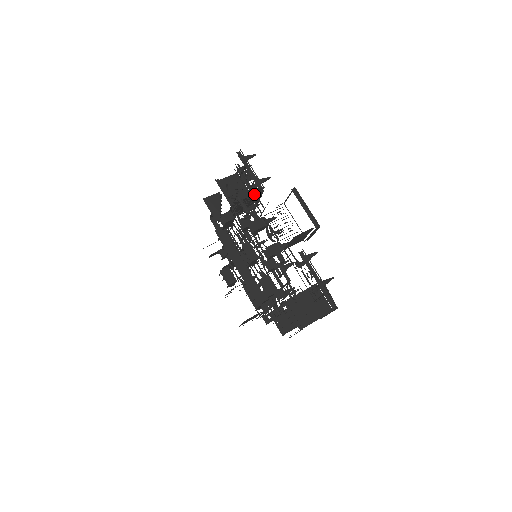
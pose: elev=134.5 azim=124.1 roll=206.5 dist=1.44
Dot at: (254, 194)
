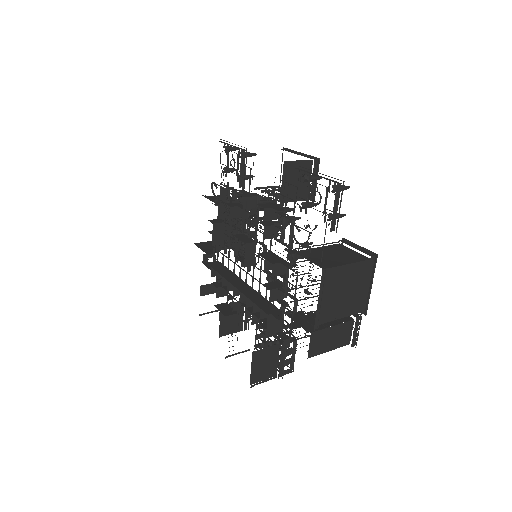
Dot at: occluded
